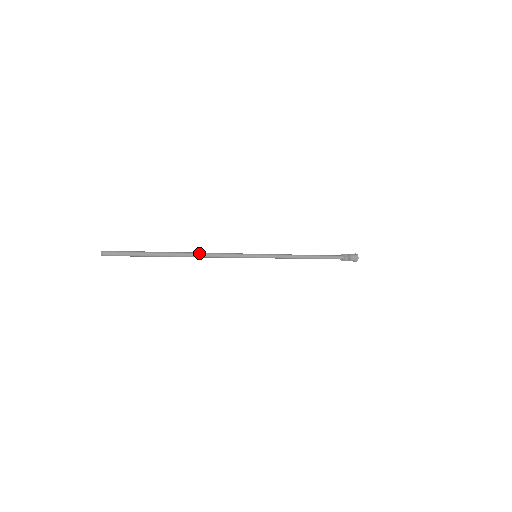
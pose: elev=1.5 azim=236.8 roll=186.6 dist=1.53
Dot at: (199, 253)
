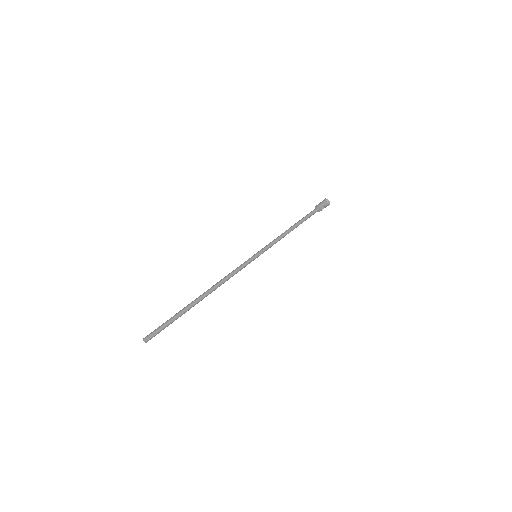
Dot at: (216, 288)
